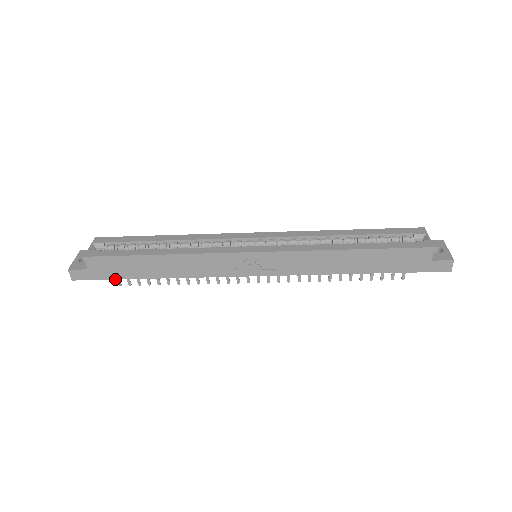
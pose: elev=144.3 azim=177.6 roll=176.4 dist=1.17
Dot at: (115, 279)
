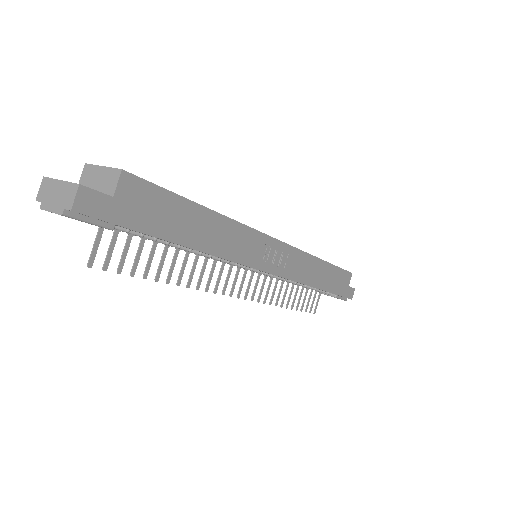
Dot at: (140, 232)
